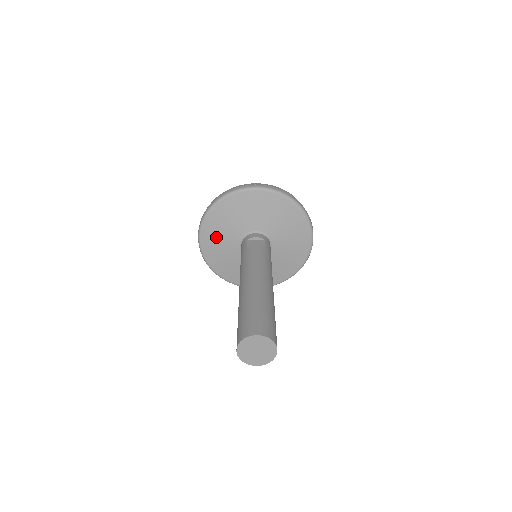
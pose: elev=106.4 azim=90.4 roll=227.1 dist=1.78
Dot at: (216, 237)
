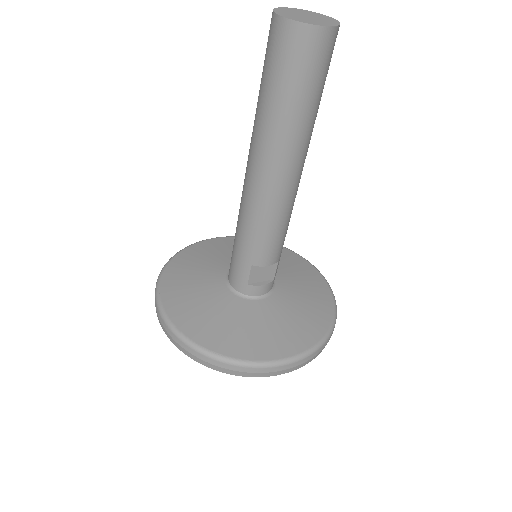
Dot at: (186, 290)
